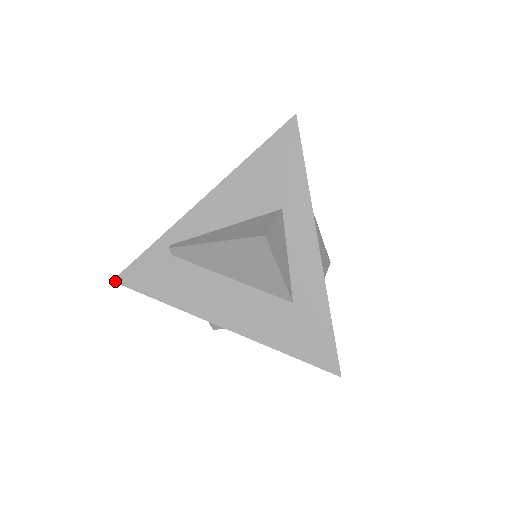
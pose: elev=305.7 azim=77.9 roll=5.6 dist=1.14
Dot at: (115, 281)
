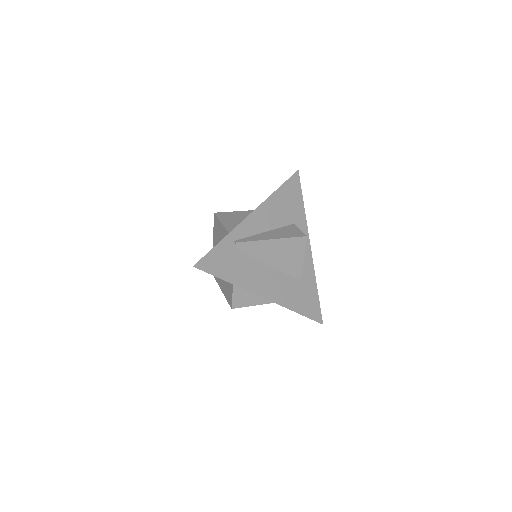
Dot at: (195, 266)
